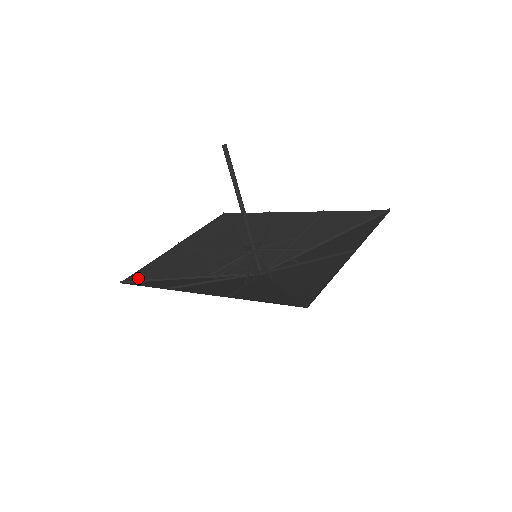
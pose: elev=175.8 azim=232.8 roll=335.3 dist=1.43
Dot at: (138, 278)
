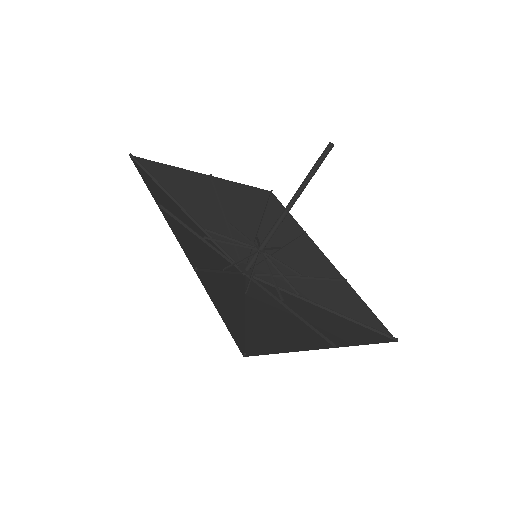
Dot at: (148, 167)
